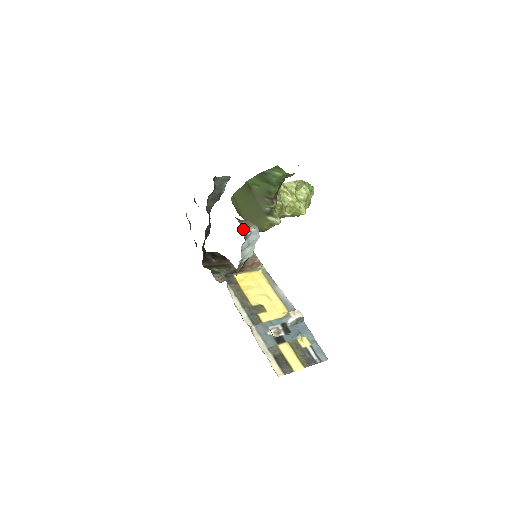
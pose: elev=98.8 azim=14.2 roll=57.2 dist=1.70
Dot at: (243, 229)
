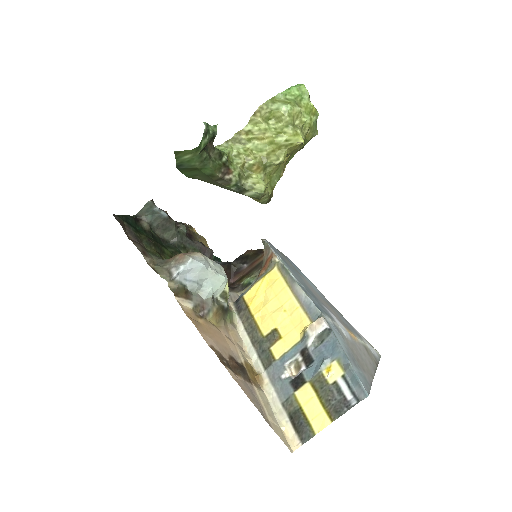
Dot at: occluded
